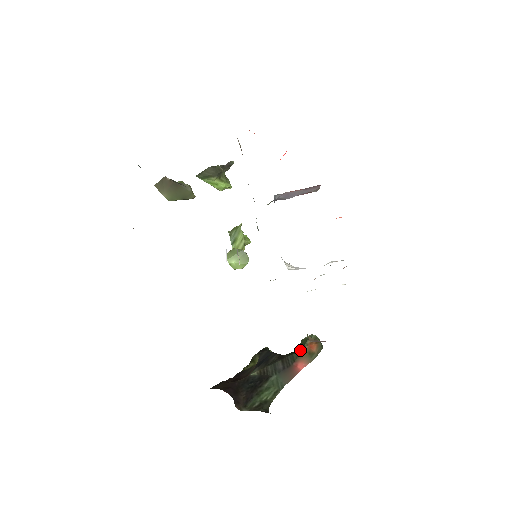
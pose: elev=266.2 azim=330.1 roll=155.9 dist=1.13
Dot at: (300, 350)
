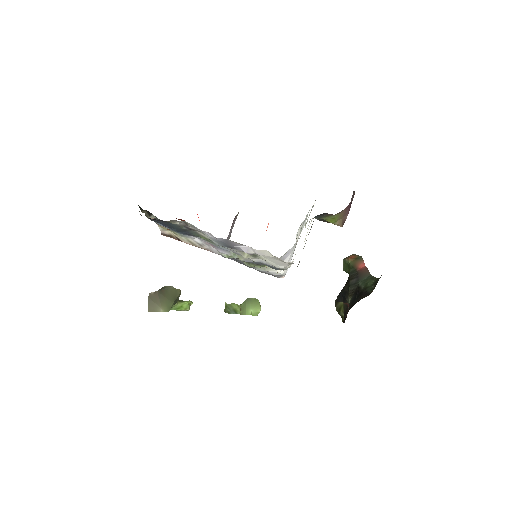
Dot at: (350, 267)
